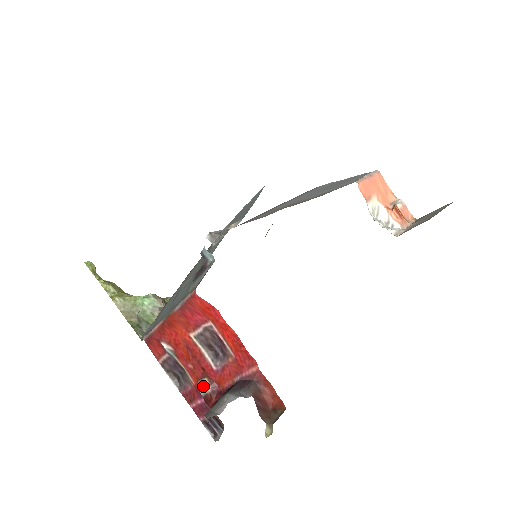
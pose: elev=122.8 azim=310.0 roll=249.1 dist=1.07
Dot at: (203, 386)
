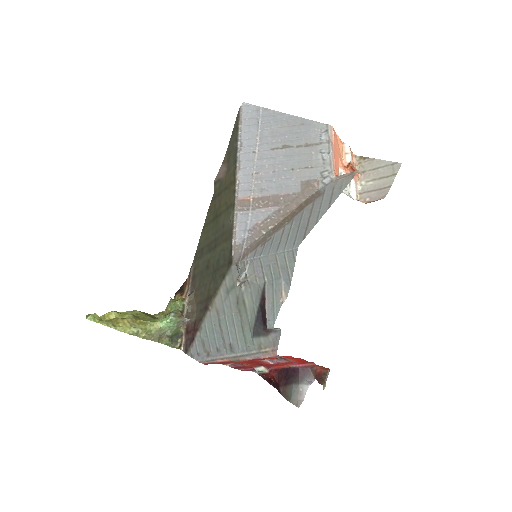
Dot at: (262, 371)
